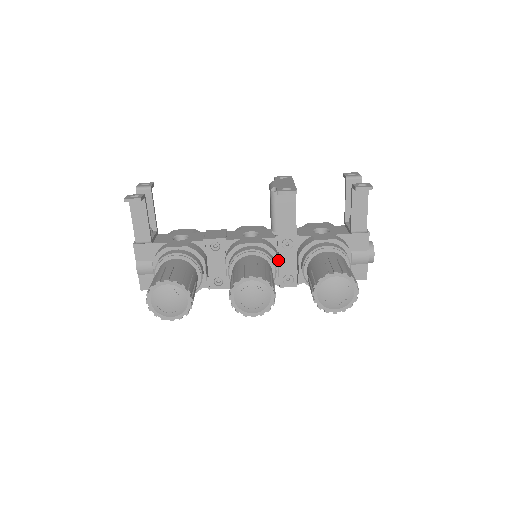
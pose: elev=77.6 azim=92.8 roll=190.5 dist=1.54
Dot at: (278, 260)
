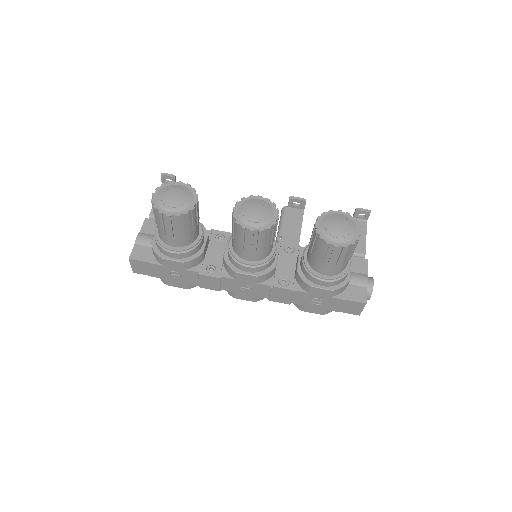
Dot at: (277, 263)
